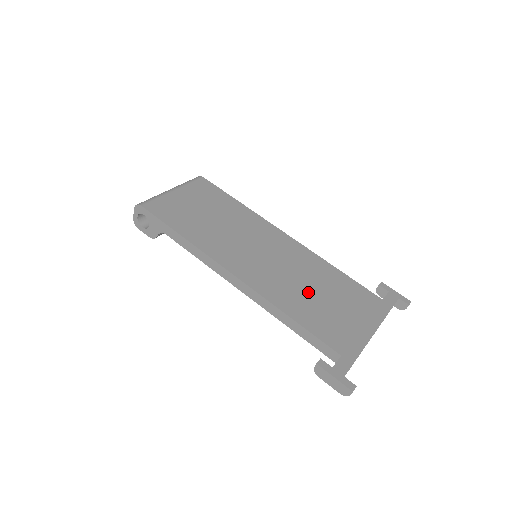
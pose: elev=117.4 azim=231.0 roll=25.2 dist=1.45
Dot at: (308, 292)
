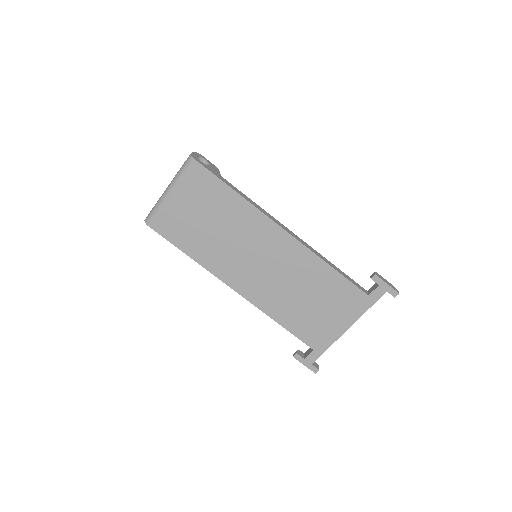
Dot at: (296, 298)
